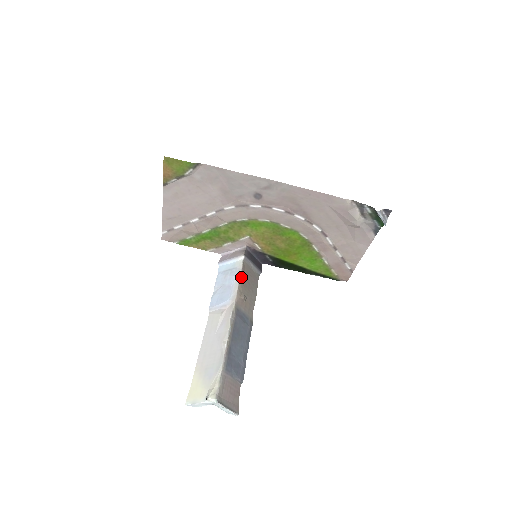
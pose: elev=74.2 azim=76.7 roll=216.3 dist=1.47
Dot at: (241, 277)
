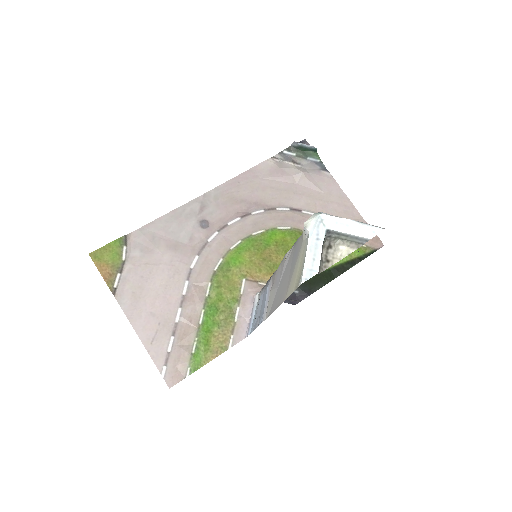
Dot at: occluded
